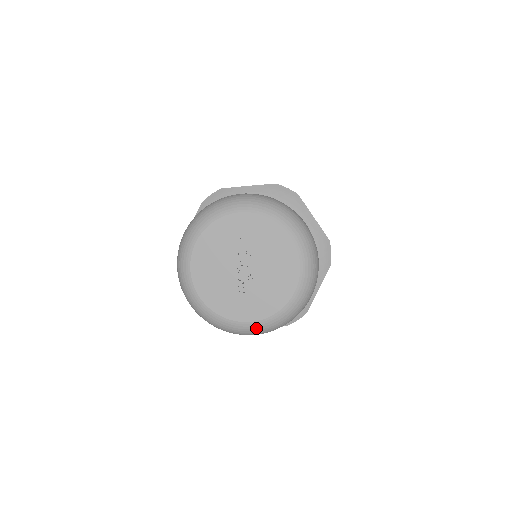
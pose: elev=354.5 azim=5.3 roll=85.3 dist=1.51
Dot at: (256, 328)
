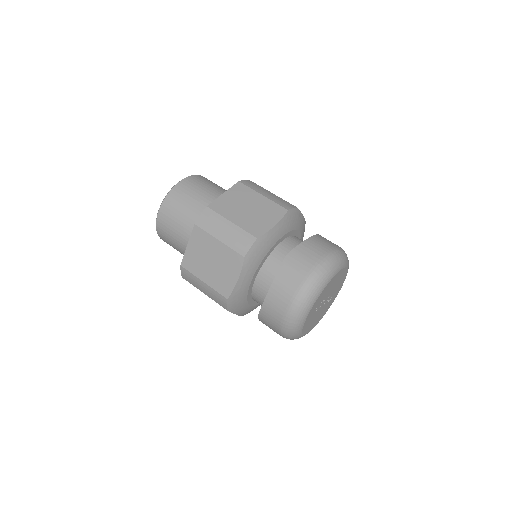
Dot at: occluded
